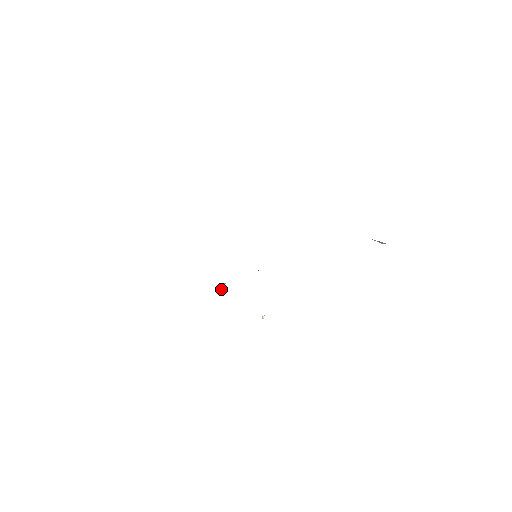
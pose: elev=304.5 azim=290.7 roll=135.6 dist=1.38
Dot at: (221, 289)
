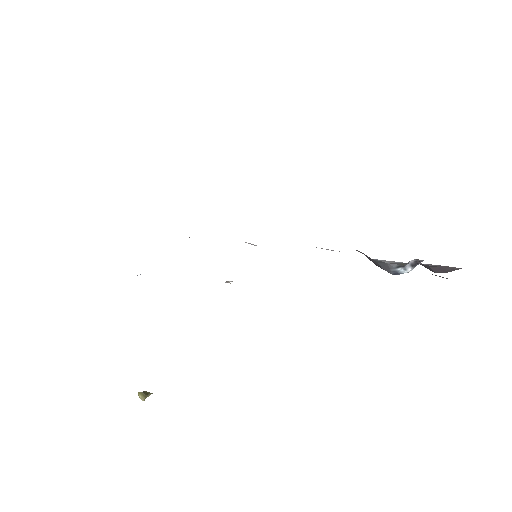
Dot at: (142, 392)
